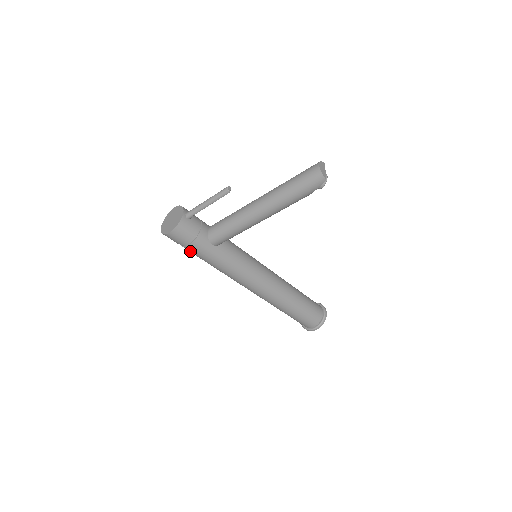
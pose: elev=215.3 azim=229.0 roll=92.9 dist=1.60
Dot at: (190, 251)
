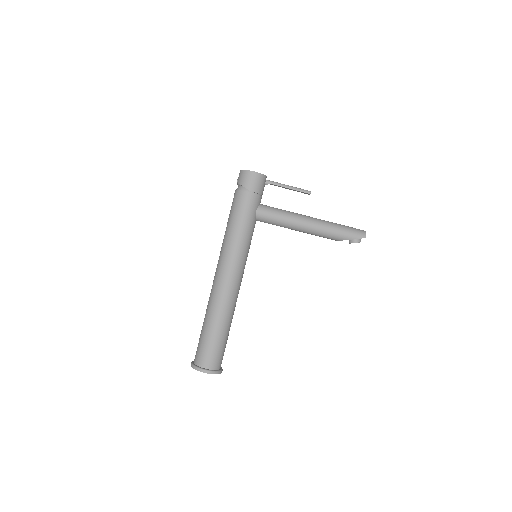
Dot at: (241, 198)
